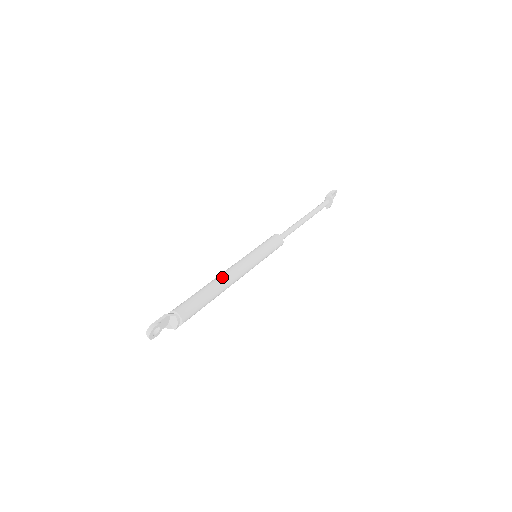
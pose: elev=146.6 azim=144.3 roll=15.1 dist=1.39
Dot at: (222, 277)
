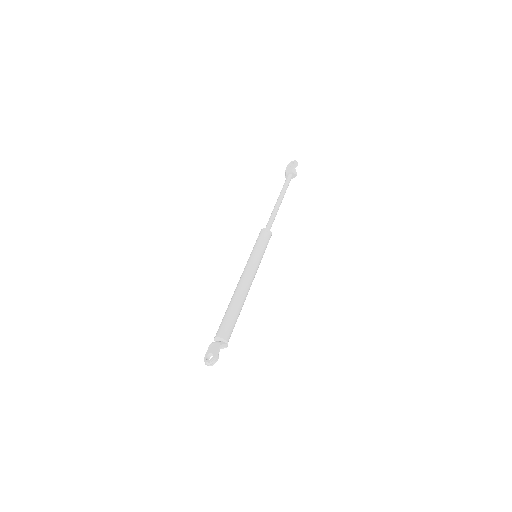
Dot at: (245, 293)
